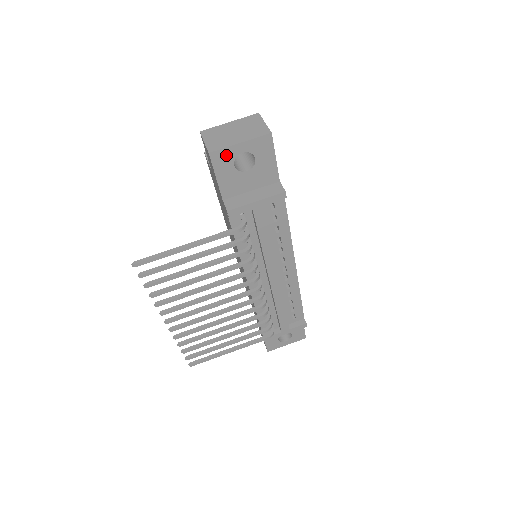
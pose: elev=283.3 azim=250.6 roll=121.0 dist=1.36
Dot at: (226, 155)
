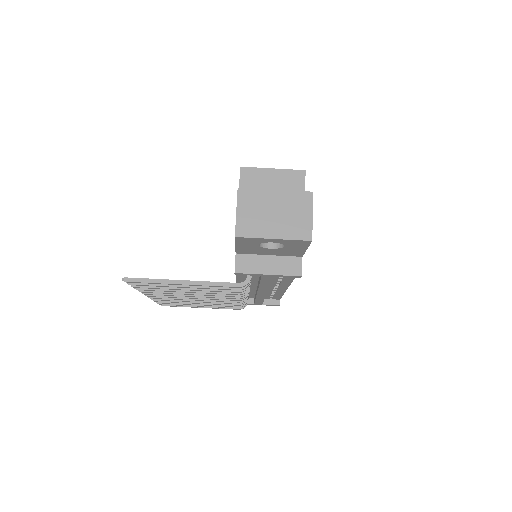
Dot at: (254, 240)
